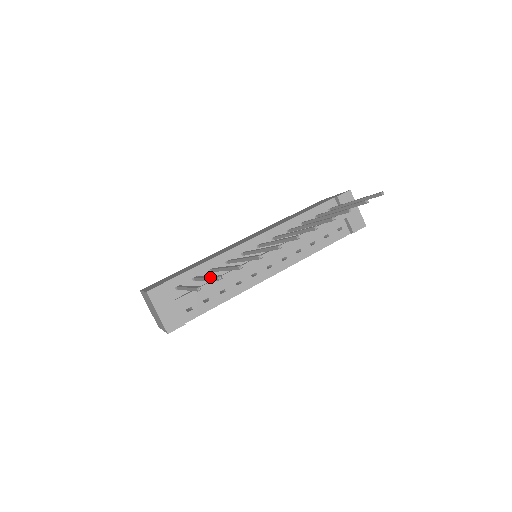
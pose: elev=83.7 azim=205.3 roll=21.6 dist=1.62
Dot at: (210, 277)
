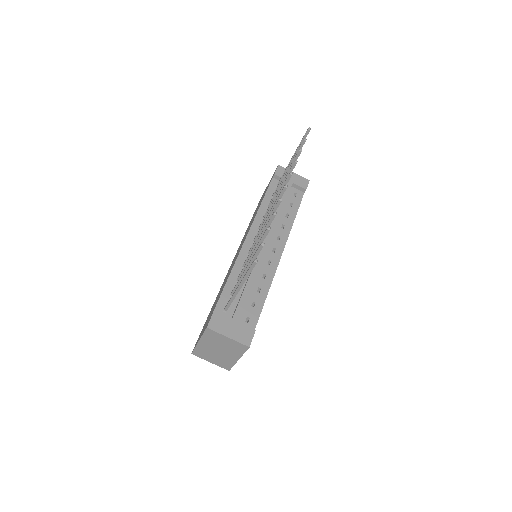
Dot at: (251, 259)
